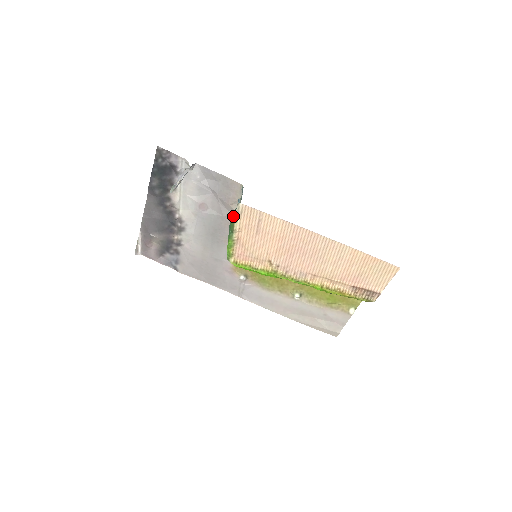
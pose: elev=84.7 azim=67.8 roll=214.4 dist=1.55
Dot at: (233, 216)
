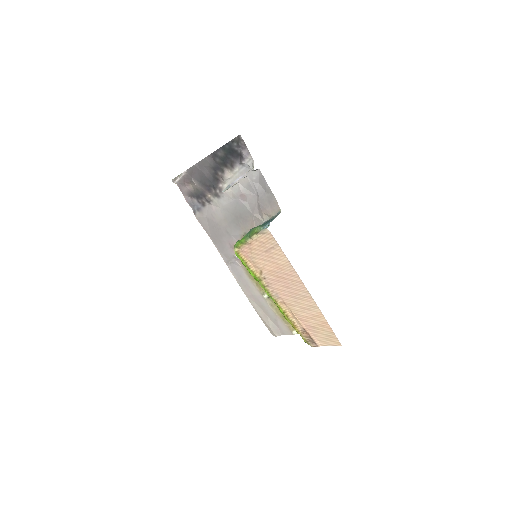
Dot at: (258, 228)
